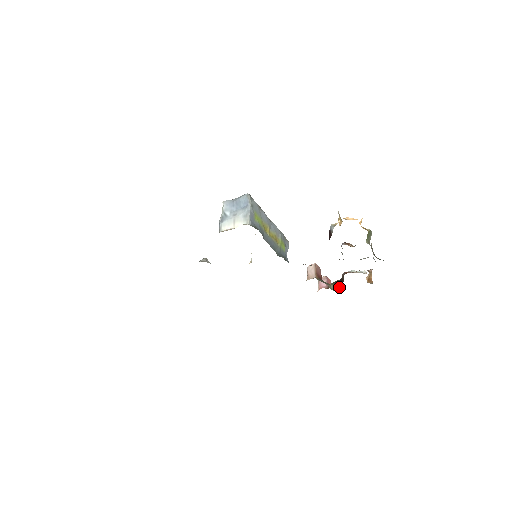
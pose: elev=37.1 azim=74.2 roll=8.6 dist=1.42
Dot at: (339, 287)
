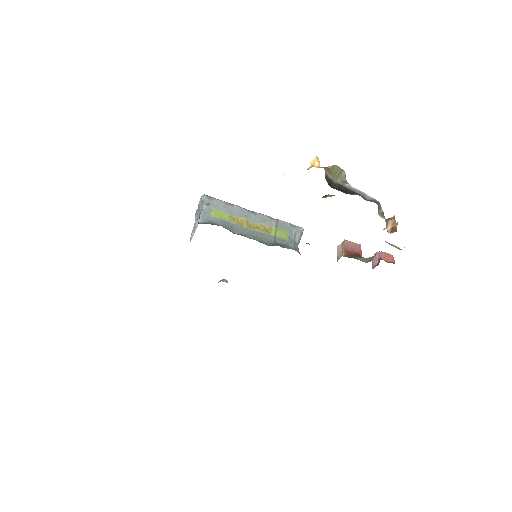
Dot at: (373, 256)
